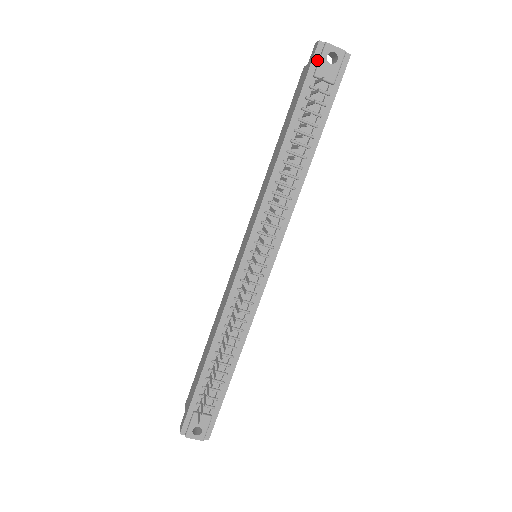
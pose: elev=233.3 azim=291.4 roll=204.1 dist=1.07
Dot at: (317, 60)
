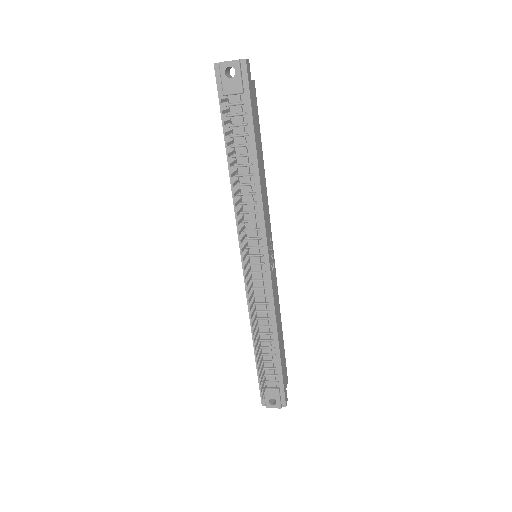
Dot at: (220, 80)
